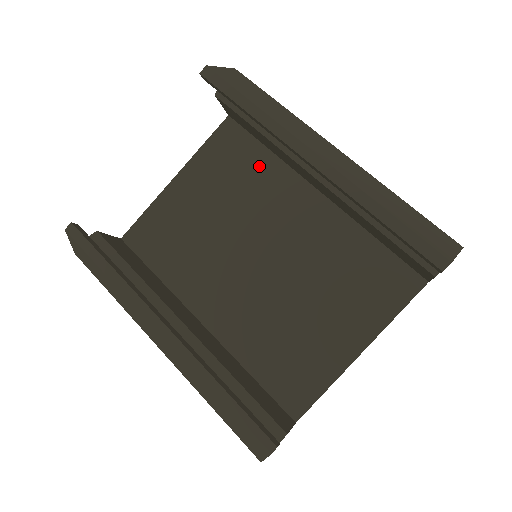
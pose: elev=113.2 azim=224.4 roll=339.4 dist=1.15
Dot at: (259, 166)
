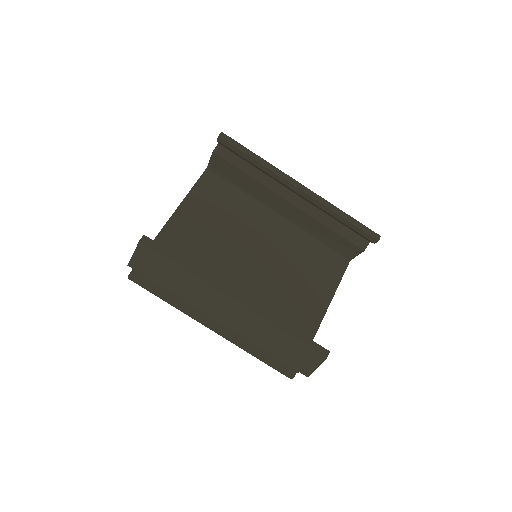
Dot at: (237, 201)
